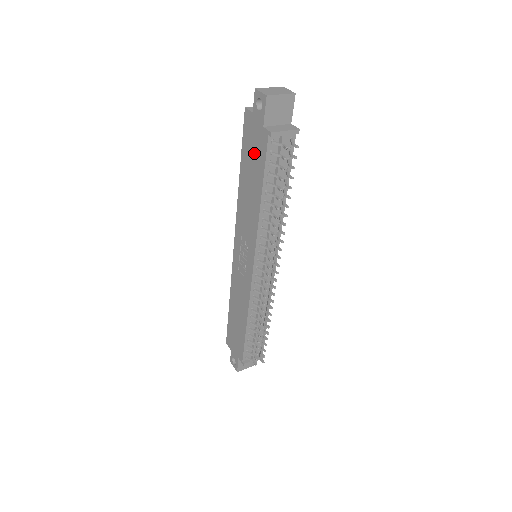
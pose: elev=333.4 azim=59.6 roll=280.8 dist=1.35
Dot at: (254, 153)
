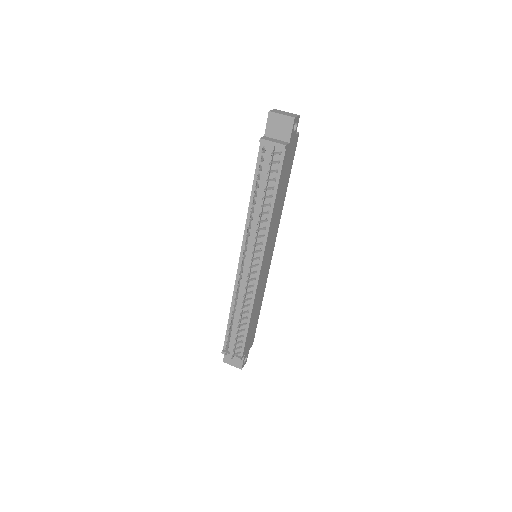
Dot at: occluded
